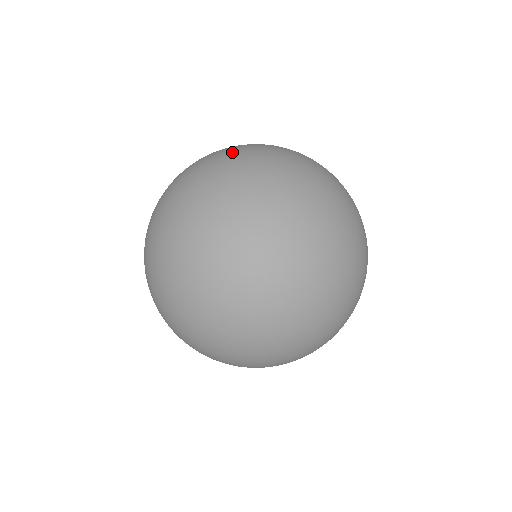
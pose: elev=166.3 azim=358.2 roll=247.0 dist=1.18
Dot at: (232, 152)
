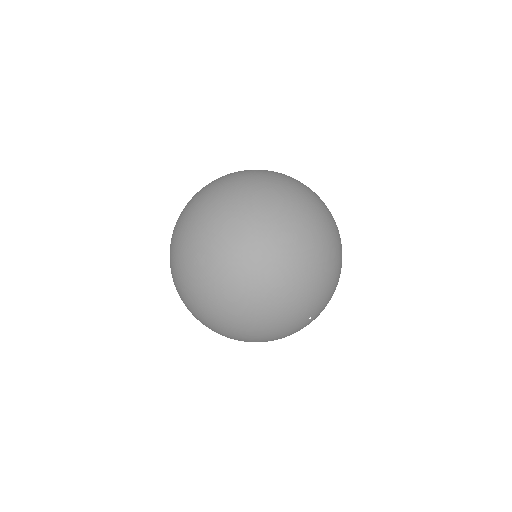
Dot at: occluded
